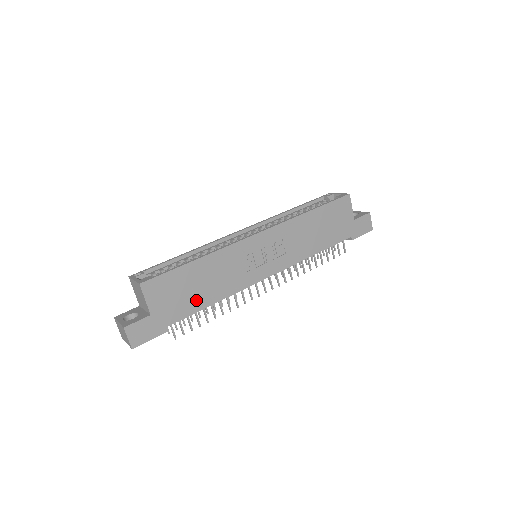
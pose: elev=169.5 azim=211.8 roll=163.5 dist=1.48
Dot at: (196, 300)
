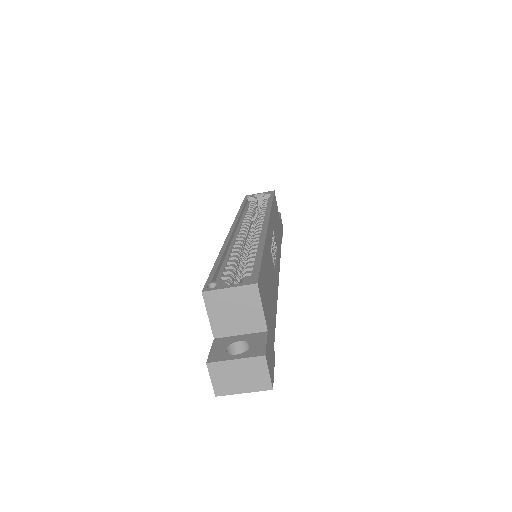
Dot at: (272, 306)
